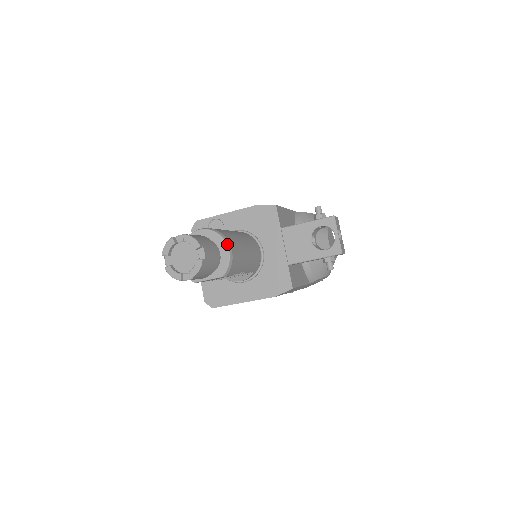
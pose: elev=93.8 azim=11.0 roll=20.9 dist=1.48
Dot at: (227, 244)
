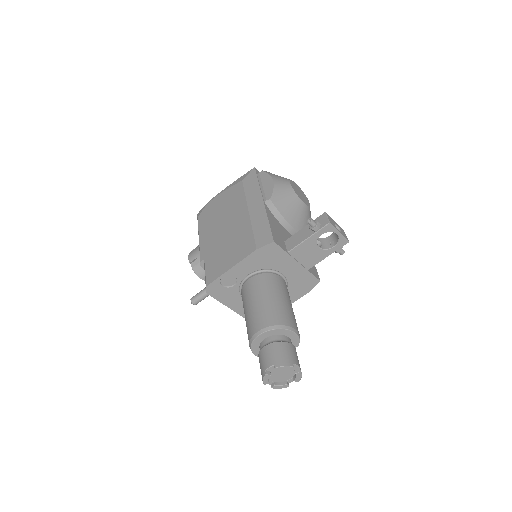
Dot at: (290, 330)
